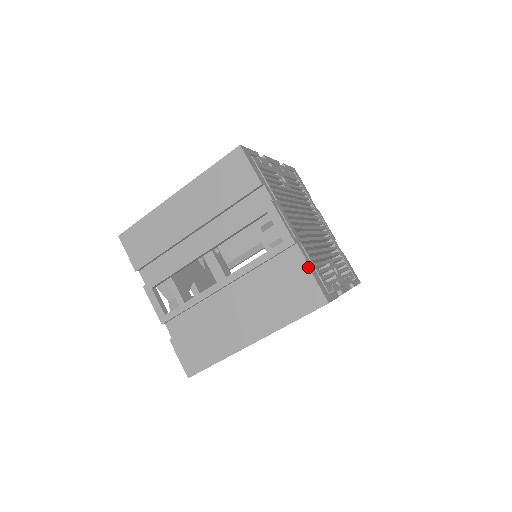
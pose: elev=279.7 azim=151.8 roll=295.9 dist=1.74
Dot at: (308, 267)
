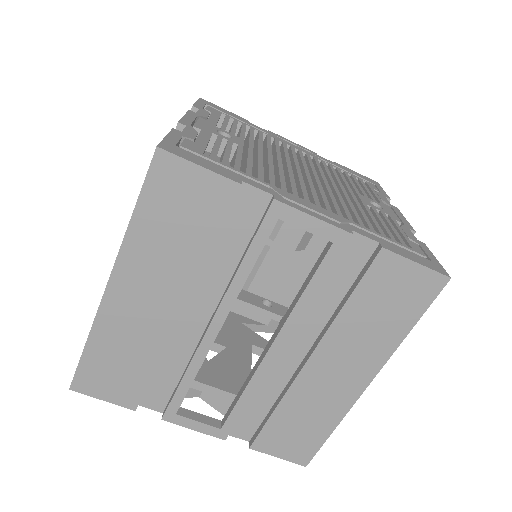
Dot at: (393, 253)
